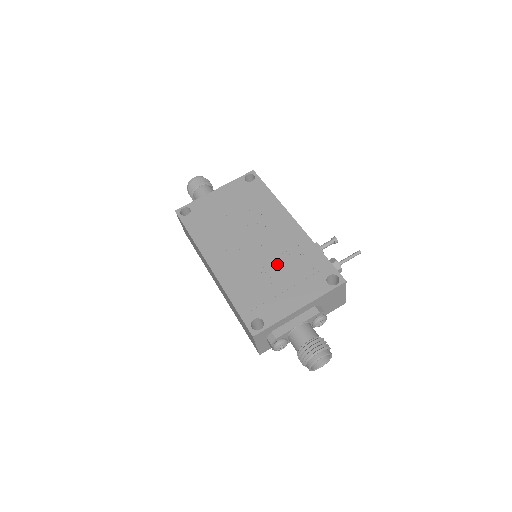
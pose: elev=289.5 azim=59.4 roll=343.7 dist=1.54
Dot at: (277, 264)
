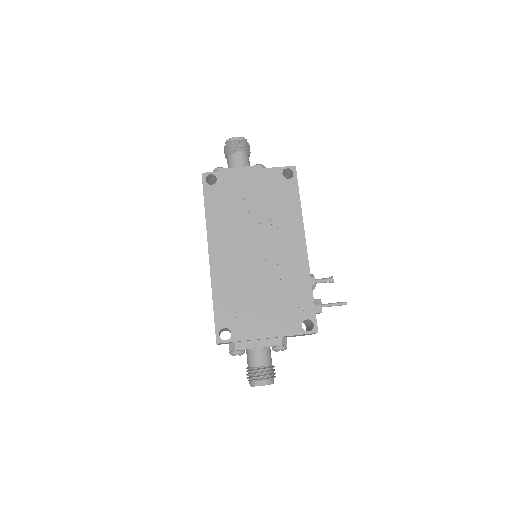
Dot at: (269, 284)
